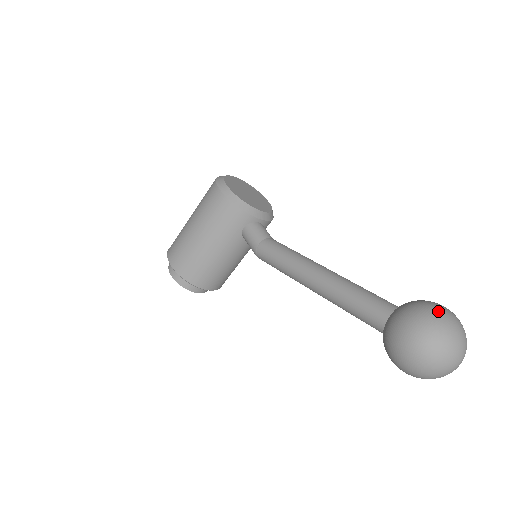
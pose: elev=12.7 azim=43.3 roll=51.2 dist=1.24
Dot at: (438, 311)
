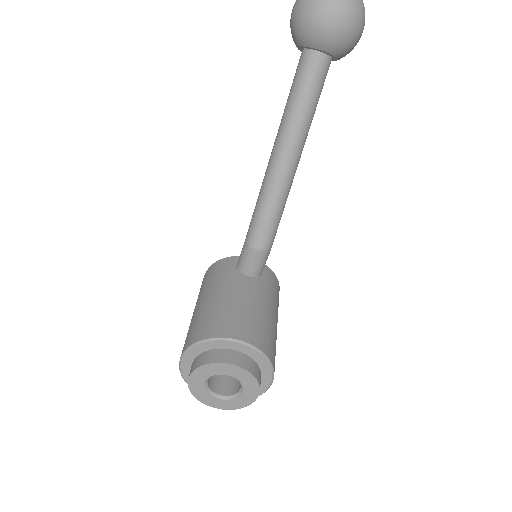
Dot at: occluded
